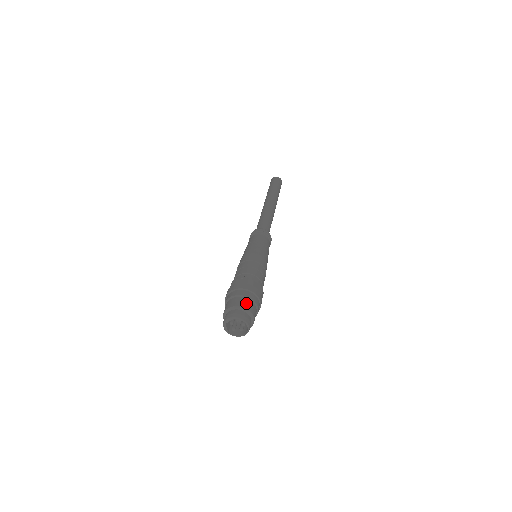
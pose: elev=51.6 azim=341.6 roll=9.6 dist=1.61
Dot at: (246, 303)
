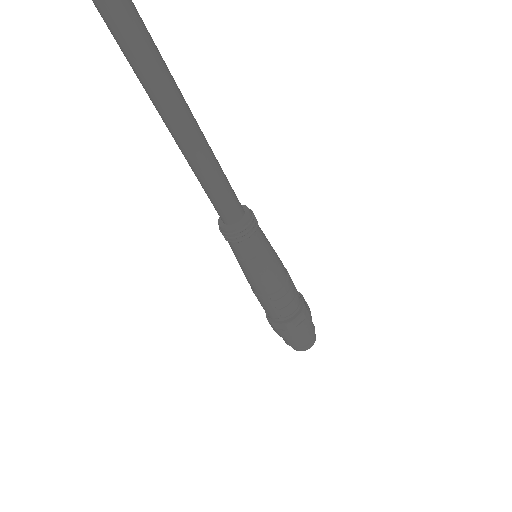
Dot at: (313, 329)
